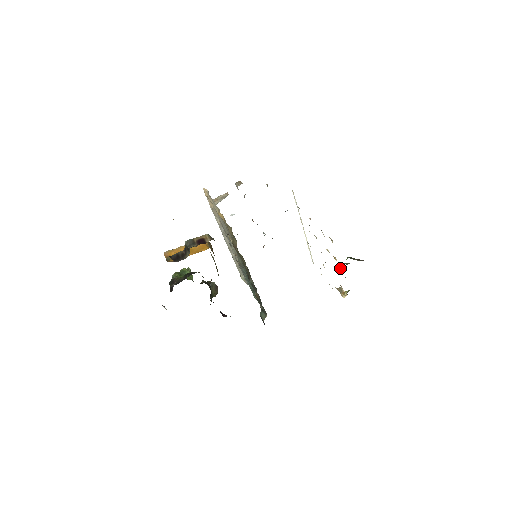
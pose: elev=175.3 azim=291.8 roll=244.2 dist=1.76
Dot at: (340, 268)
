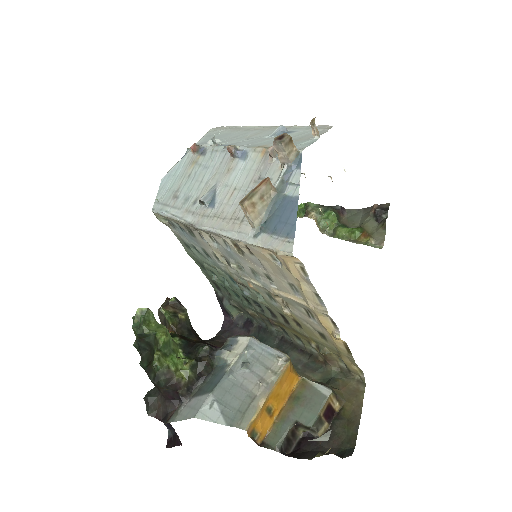
Dot at: (319, 226)
